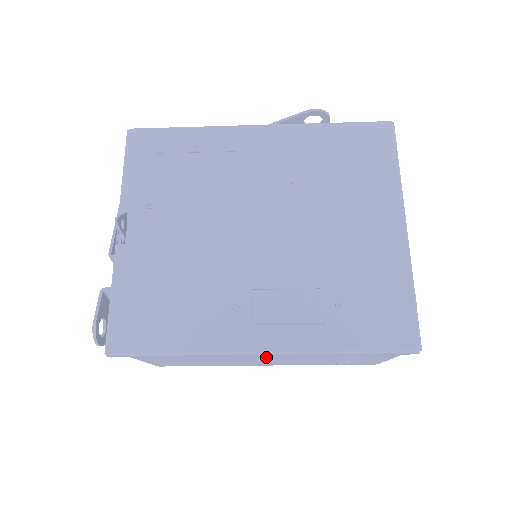
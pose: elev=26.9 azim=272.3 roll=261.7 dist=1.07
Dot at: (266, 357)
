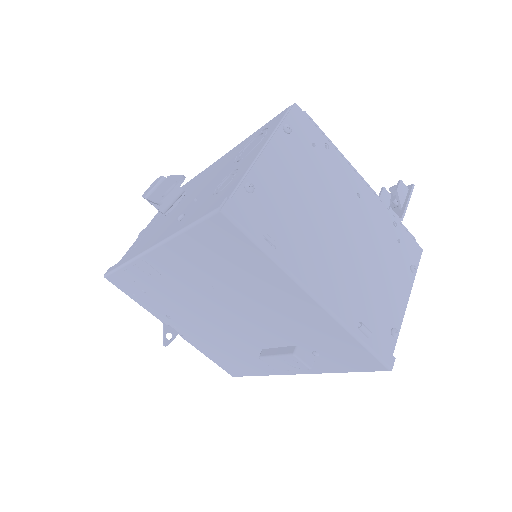
Dot at: occluded
